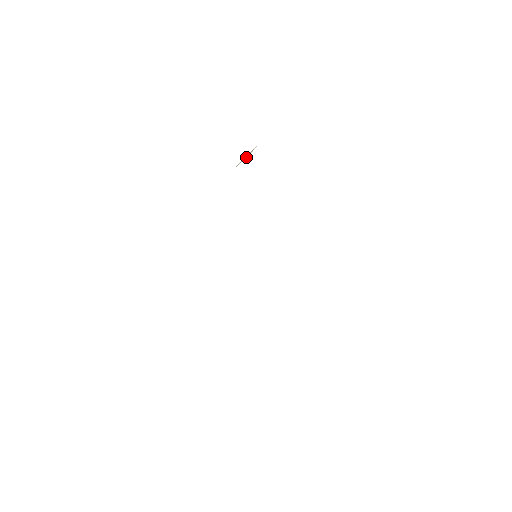
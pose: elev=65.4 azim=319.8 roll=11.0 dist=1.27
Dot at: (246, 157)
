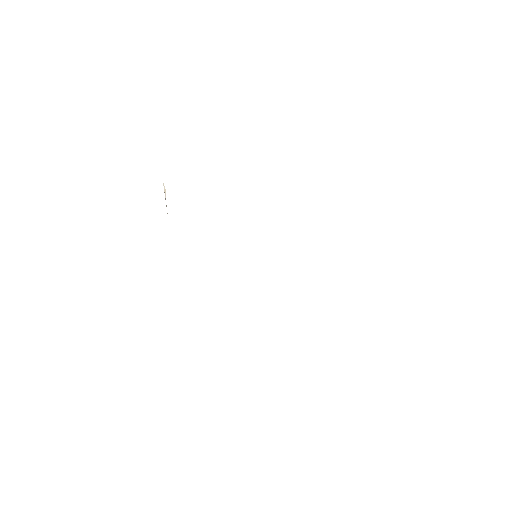
Dot at: (165, 195)
